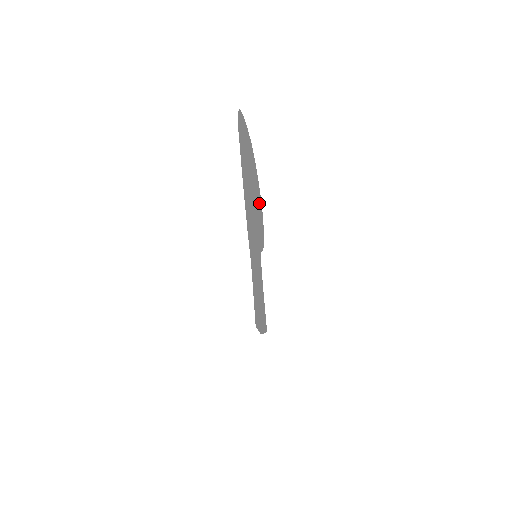
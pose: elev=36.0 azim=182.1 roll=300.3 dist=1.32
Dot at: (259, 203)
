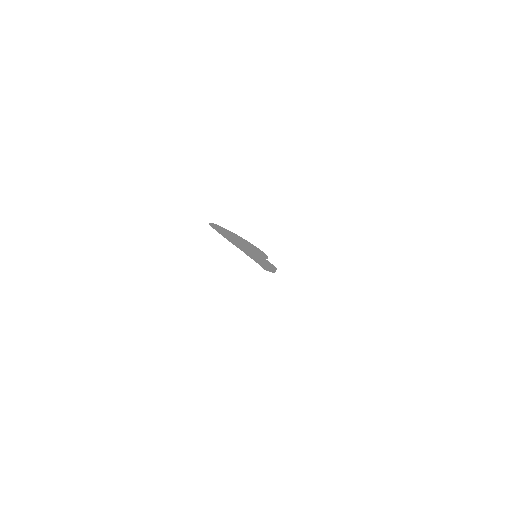
Dot at: (258, 251)
